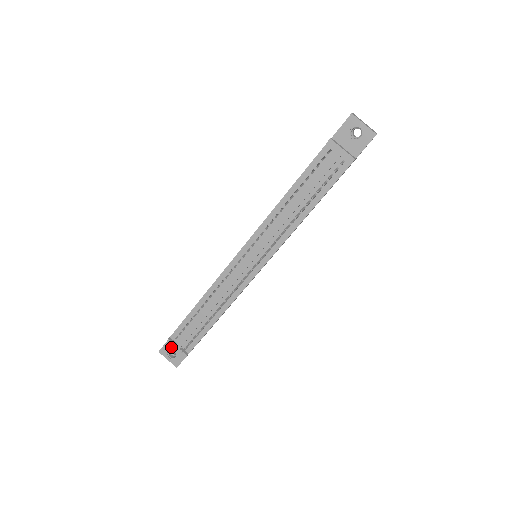
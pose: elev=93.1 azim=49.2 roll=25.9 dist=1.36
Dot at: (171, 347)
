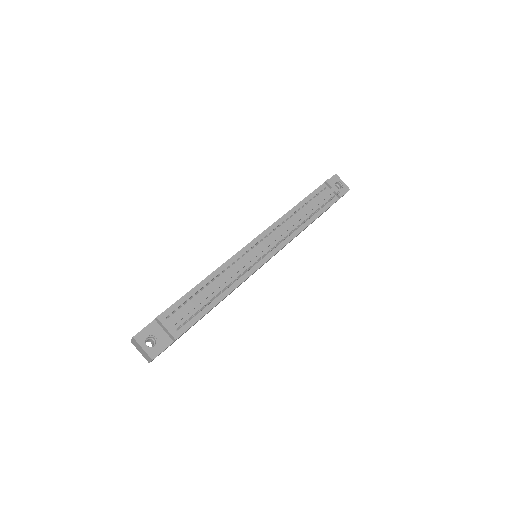
Dot at: (153, 332)
